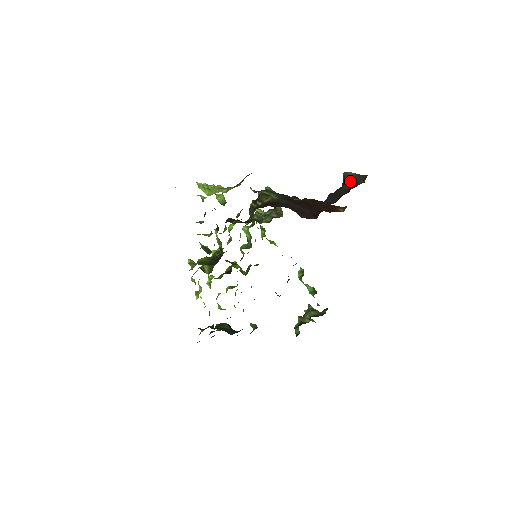
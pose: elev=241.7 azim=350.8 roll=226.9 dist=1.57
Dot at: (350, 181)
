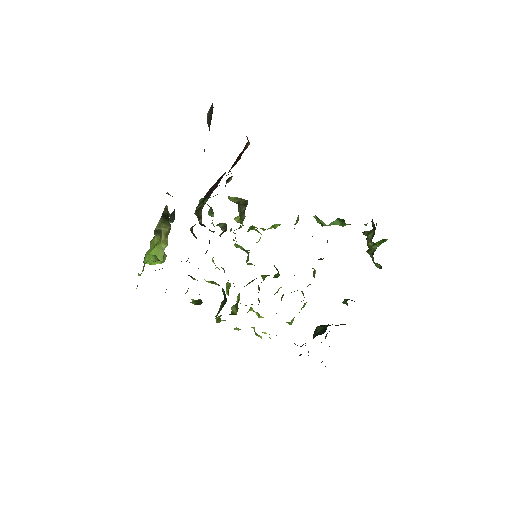
Dot at: (209, 121)
